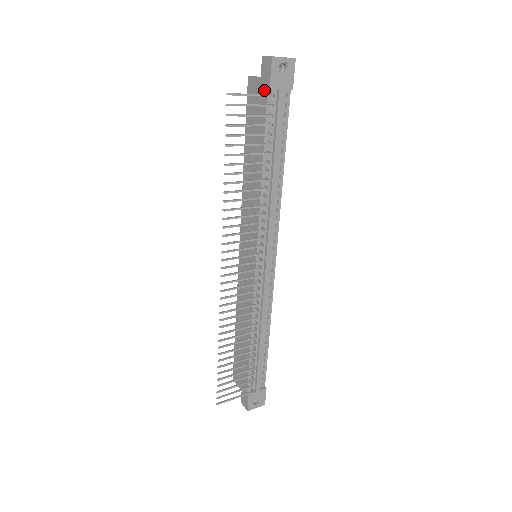
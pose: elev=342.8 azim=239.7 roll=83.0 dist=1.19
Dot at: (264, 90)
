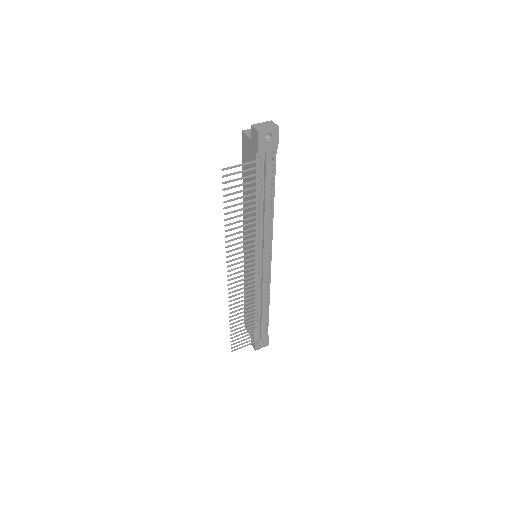
Dot at: (254, 152)
